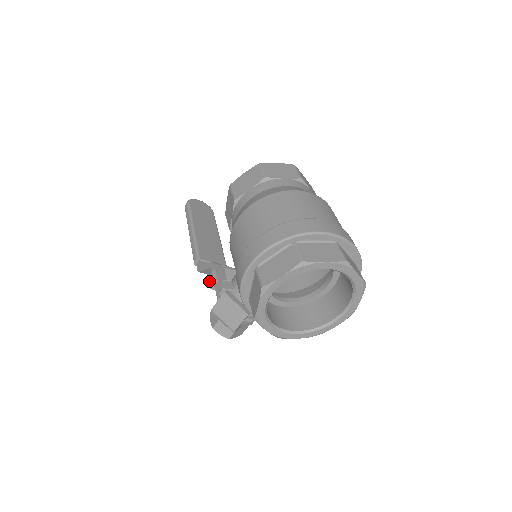
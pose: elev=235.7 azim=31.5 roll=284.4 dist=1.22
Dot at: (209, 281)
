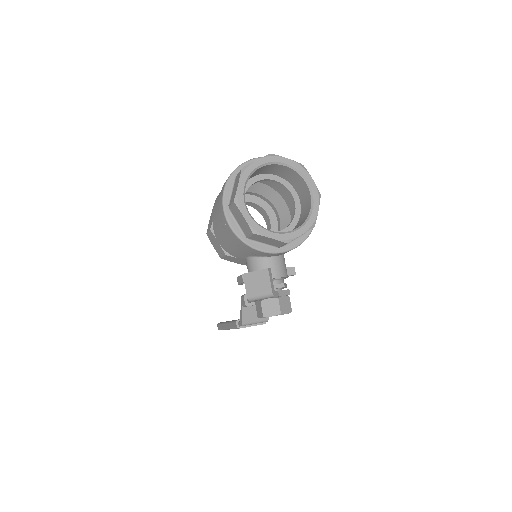
Dot at: (243, 304)
